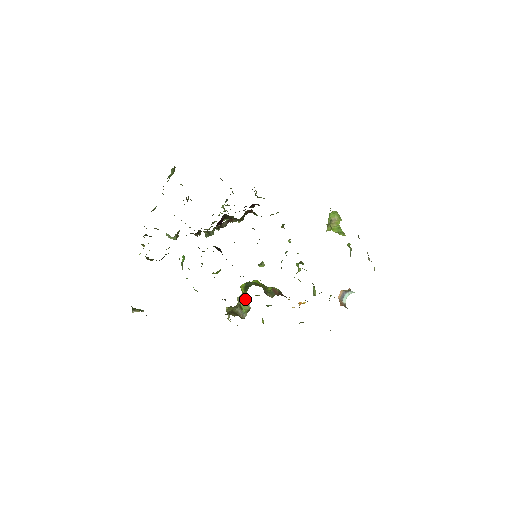
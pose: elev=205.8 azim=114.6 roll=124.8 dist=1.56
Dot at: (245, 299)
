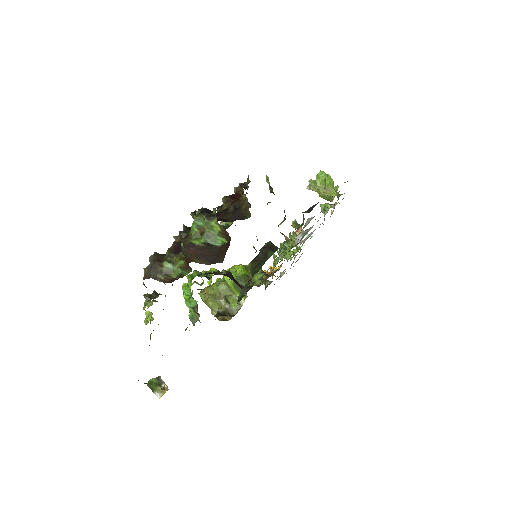
Dot at: (231, 291)
